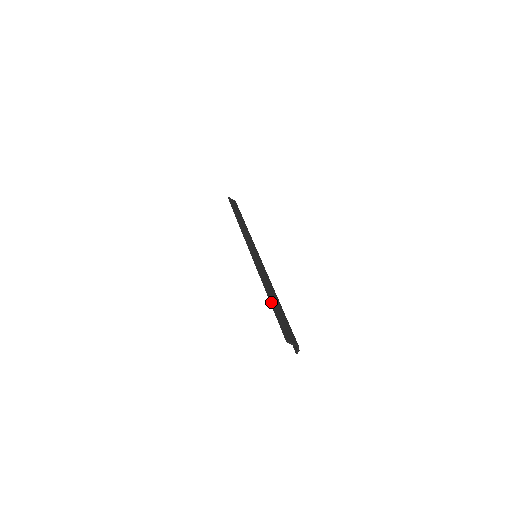
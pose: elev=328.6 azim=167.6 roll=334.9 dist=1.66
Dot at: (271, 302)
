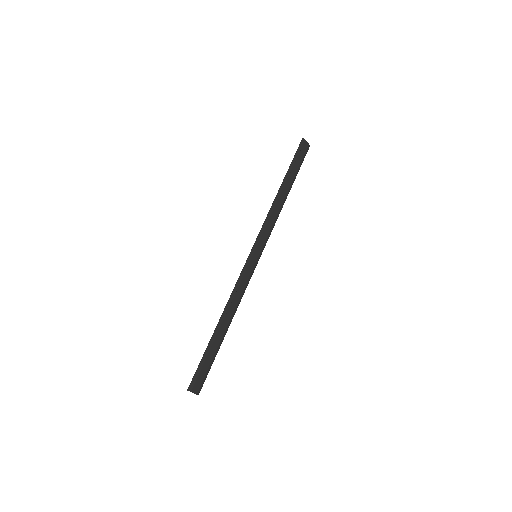
Dot at: (212, 337)
